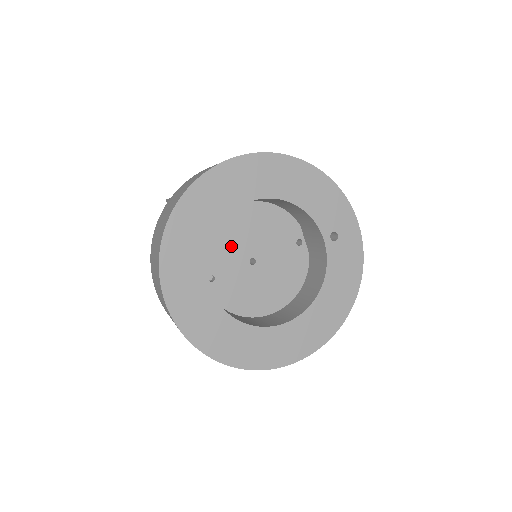
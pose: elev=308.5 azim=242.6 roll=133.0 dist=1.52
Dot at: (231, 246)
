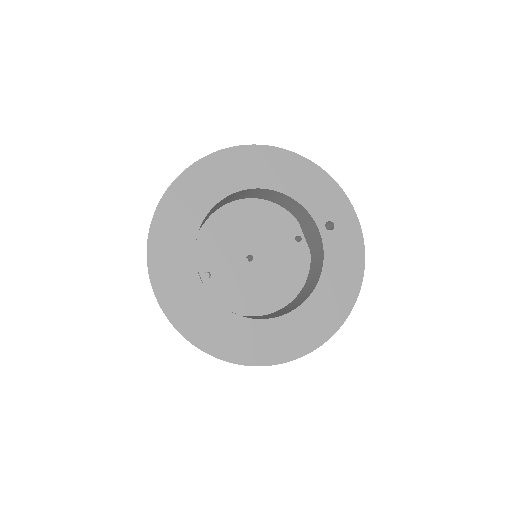
Dot at: (226, 243)
